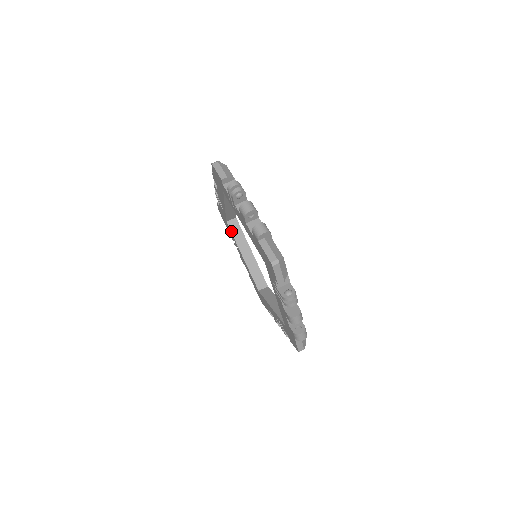
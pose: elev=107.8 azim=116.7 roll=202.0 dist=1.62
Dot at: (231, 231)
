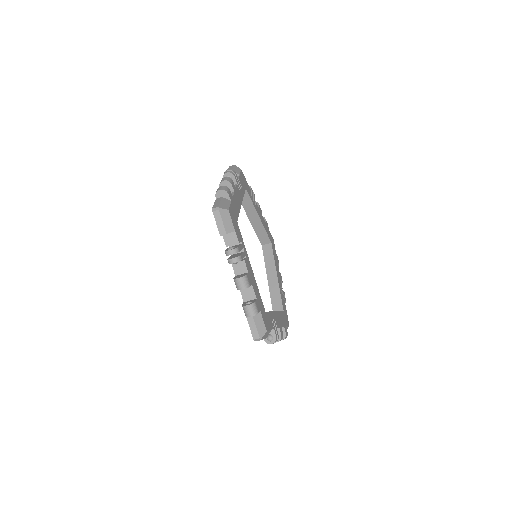
Dot at: occluded
